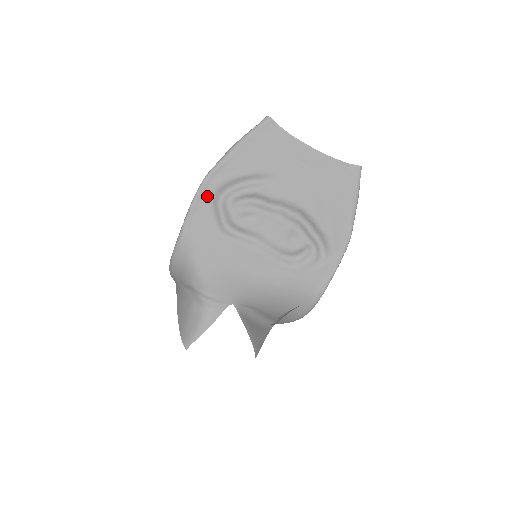
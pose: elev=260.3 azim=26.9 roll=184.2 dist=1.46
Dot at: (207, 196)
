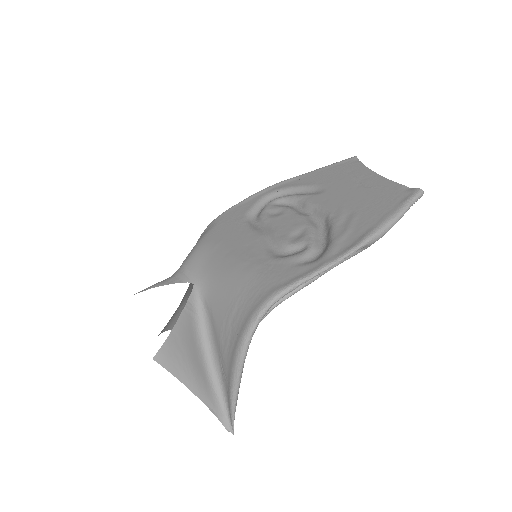
Dot at: (261, 196)
